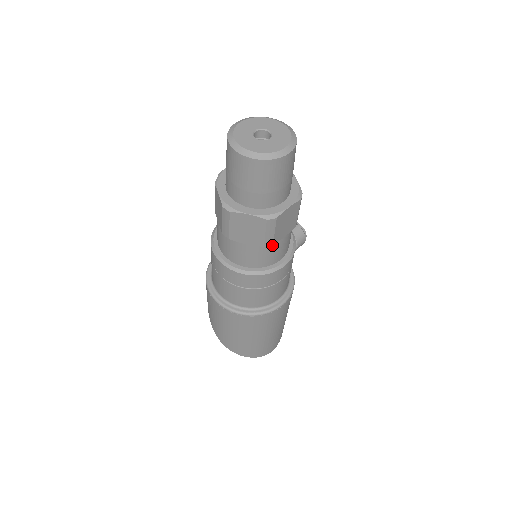
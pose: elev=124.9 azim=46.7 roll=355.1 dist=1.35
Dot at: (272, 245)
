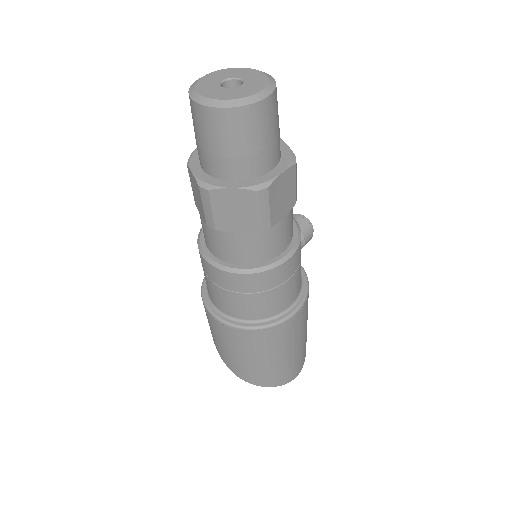
Dot at: (270, 229)
